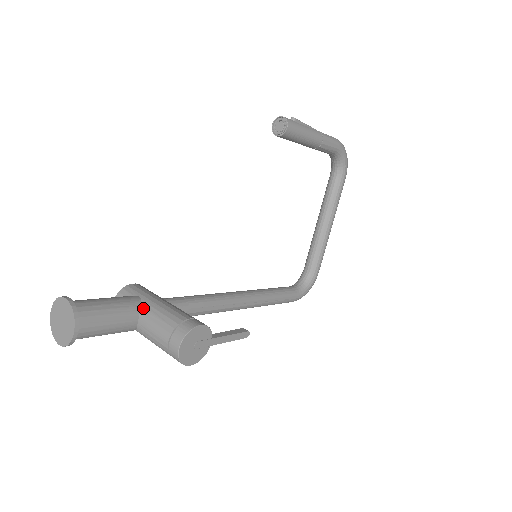
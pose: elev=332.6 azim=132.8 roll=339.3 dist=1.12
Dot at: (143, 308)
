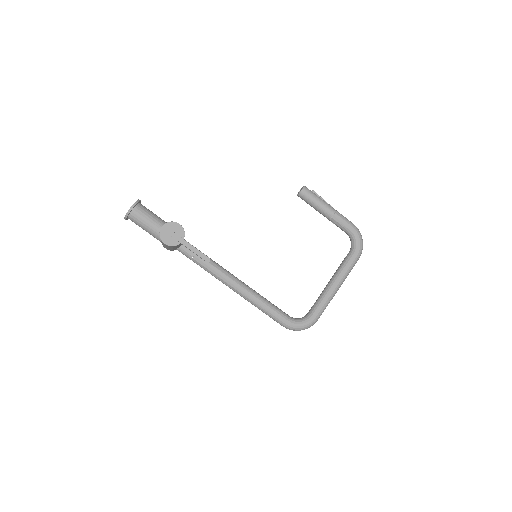
Dot at: occluded
